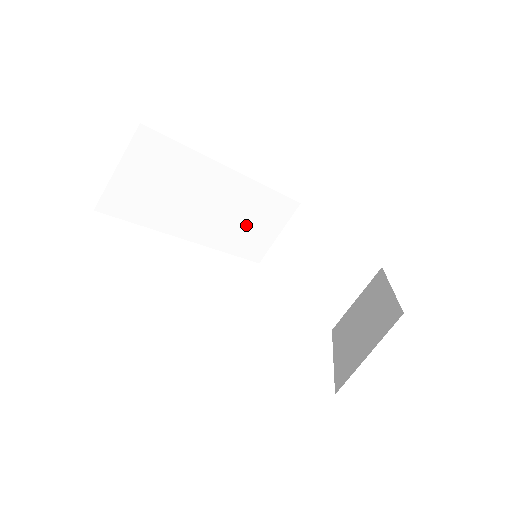
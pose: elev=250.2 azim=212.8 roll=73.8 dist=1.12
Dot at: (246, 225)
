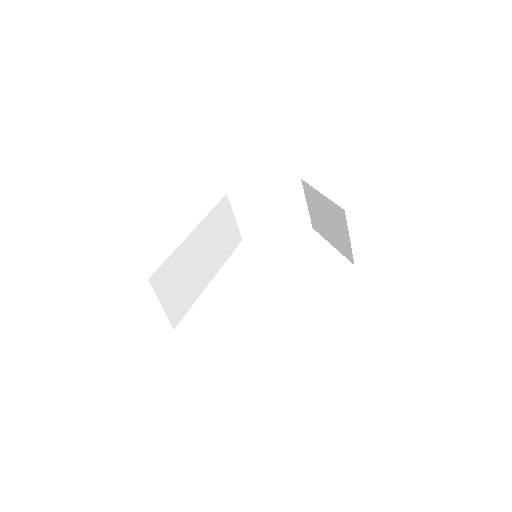
Dot at: (221, 238)
